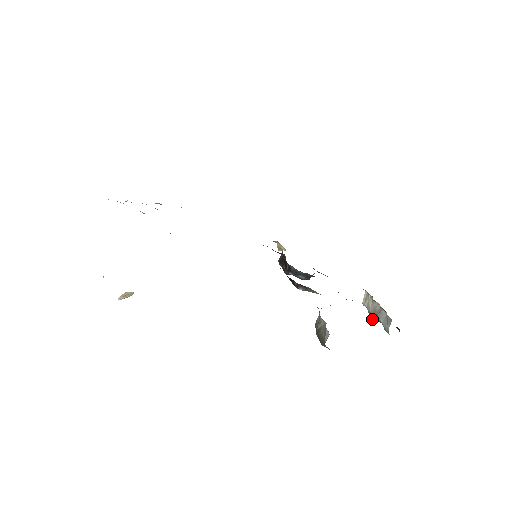
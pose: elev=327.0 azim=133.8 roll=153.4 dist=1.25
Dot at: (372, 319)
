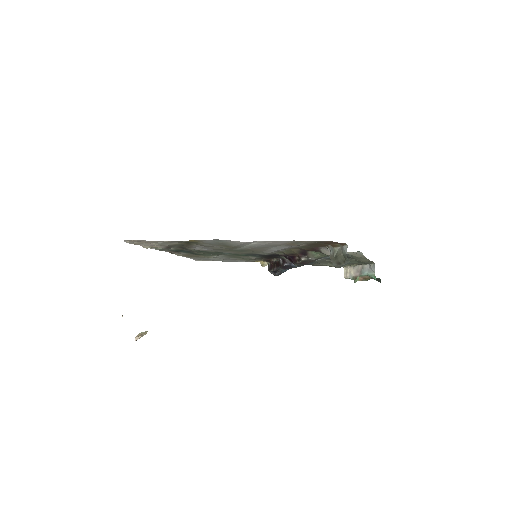
Dot at: occluded
